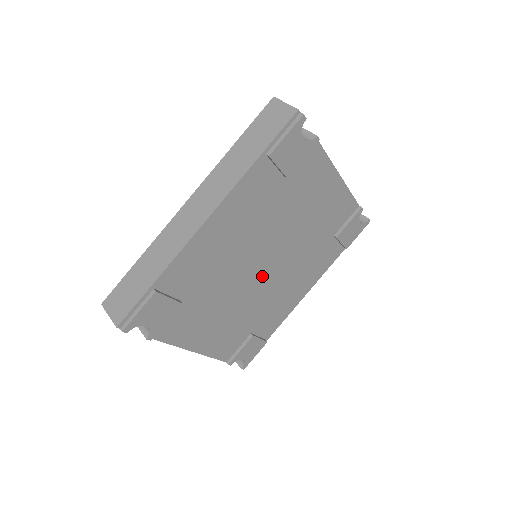
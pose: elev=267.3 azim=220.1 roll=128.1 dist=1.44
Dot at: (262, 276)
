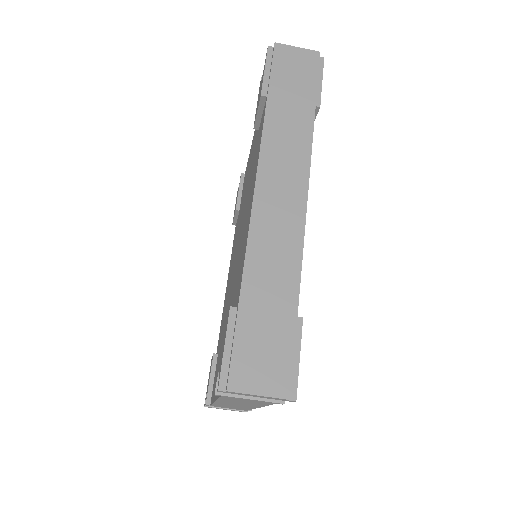
Dot at: occluded
